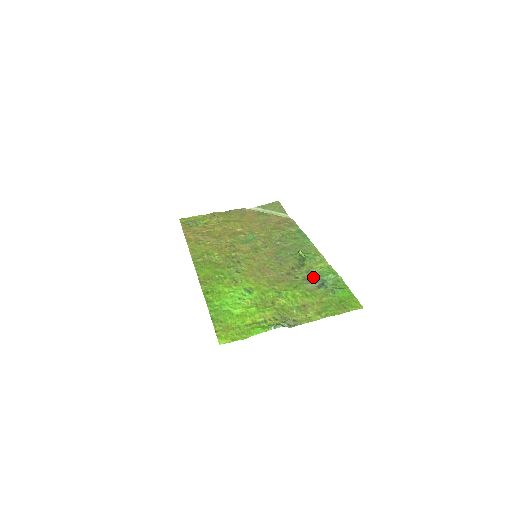
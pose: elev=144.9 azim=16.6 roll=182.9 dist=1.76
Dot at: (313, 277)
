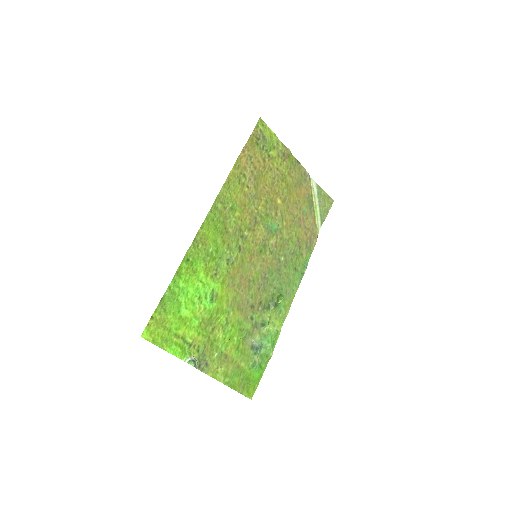
Dot at: (260, 331)
